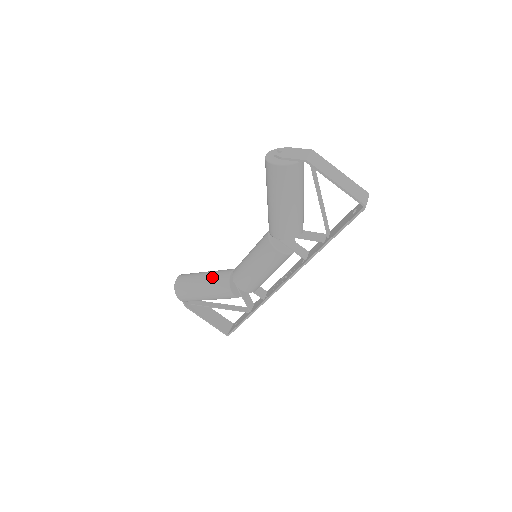
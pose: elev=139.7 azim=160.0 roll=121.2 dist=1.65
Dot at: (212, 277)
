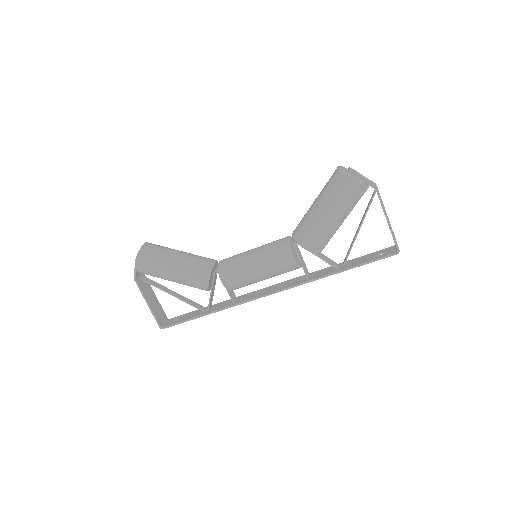
Dot at: (192, 258)
